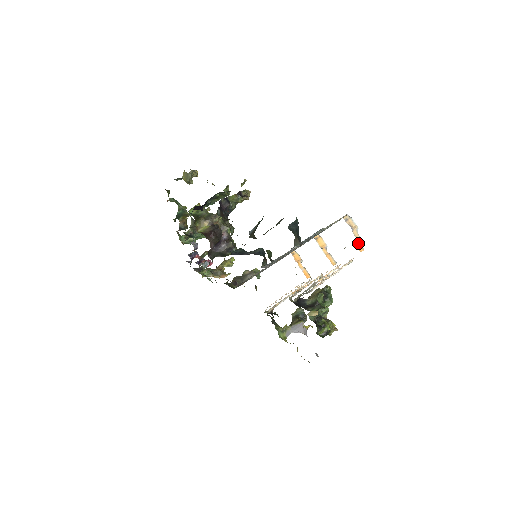
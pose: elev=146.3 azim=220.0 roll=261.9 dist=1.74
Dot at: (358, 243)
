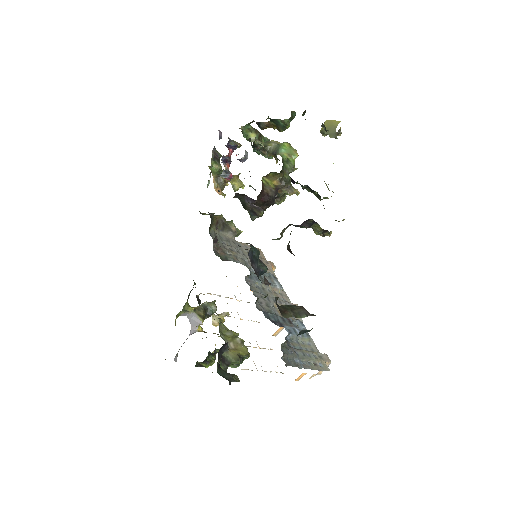
Dot at: occluded
